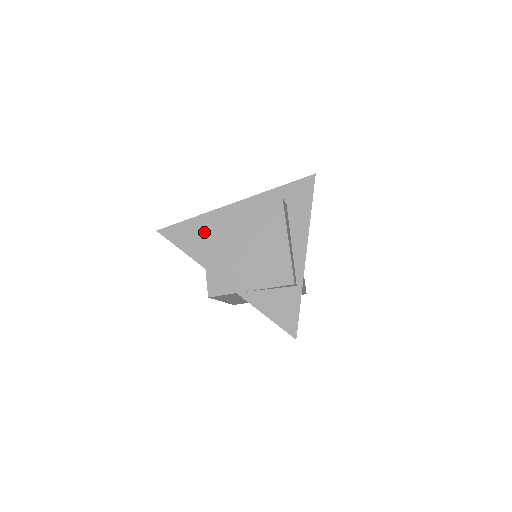
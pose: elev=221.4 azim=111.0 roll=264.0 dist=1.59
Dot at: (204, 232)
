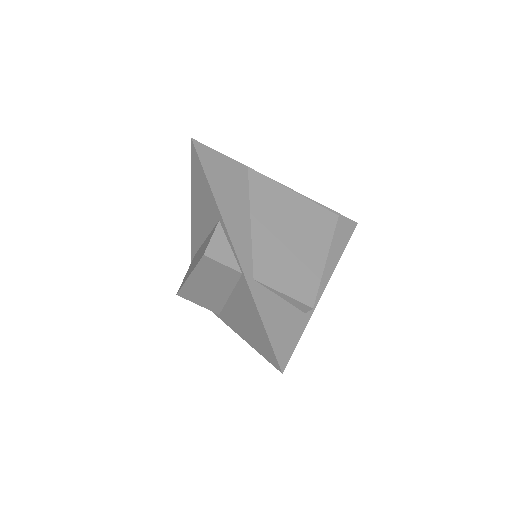
Dot at: (240, 184)
